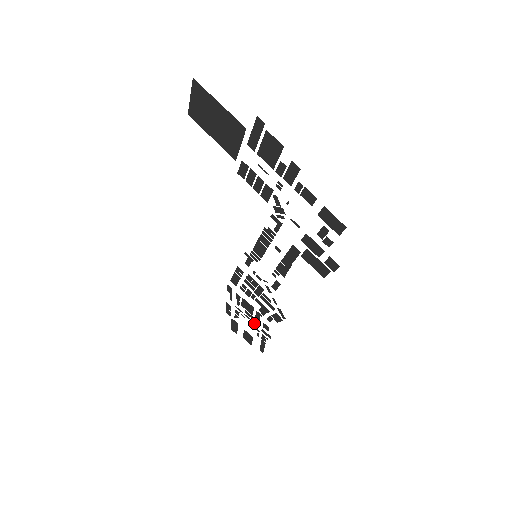
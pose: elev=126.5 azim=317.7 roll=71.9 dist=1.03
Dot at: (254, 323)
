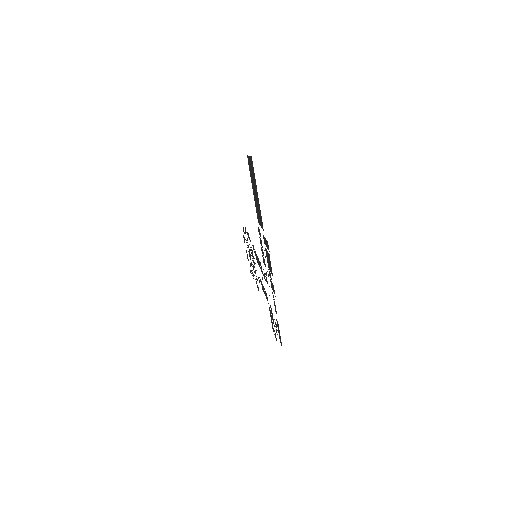
Dot at: occluded
